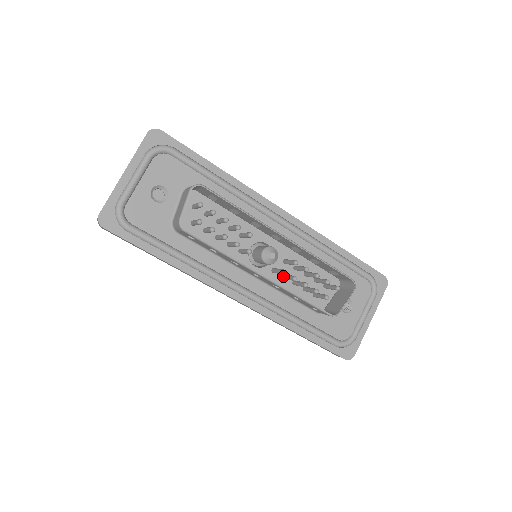
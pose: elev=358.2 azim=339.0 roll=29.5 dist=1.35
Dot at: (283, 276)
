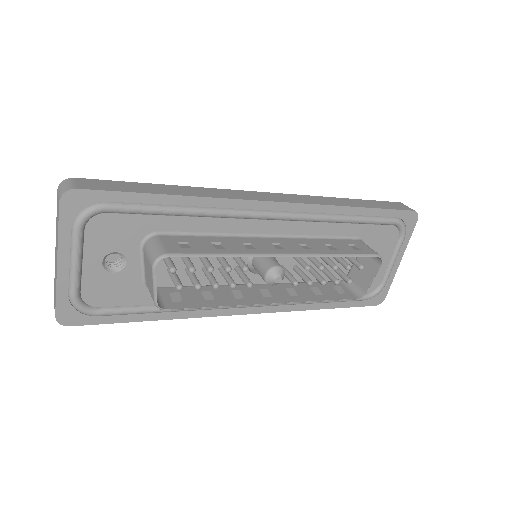
Dot at: (294, 270)
